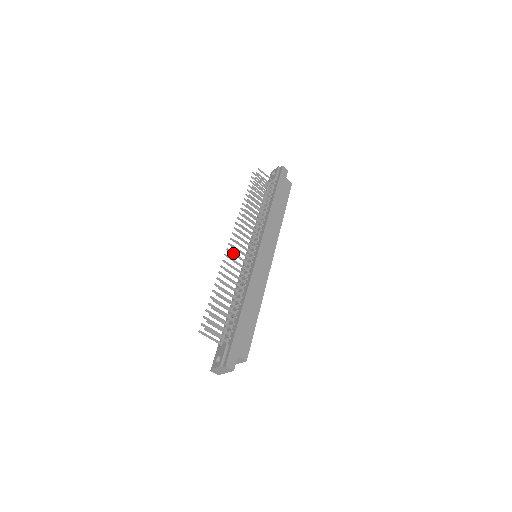
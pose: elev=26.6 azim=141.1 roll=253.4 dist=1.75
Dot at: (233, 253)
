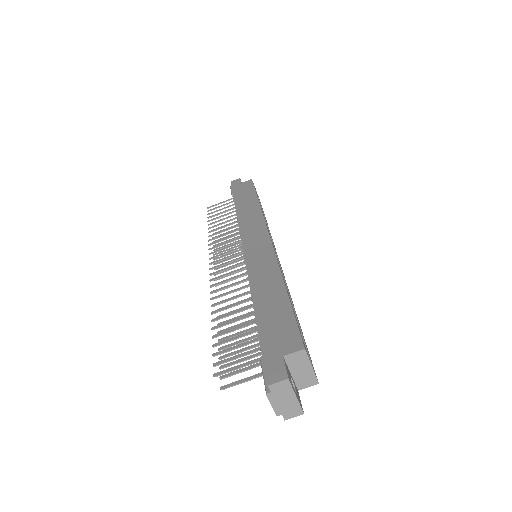
Dot at: (215, 279)
